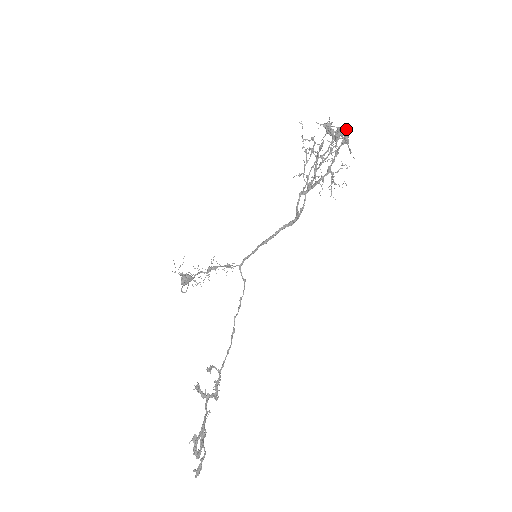
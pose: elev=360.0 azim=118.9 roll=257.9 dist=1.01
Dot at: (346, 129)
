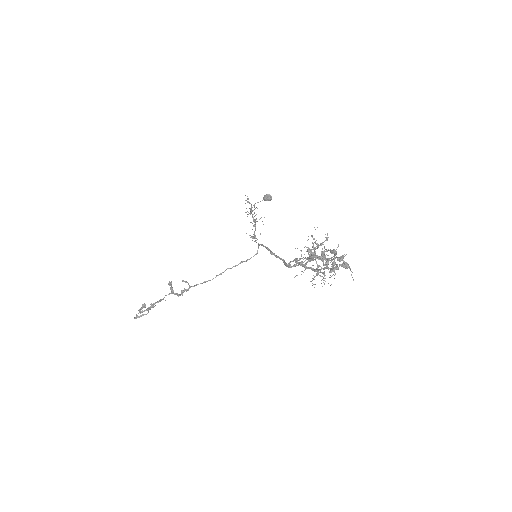
Dot at: (345, 262)
